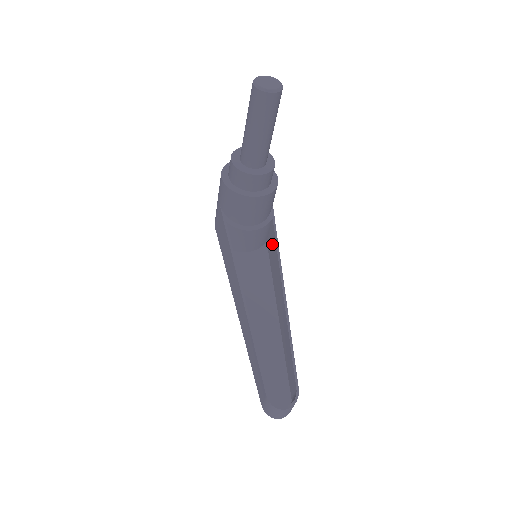
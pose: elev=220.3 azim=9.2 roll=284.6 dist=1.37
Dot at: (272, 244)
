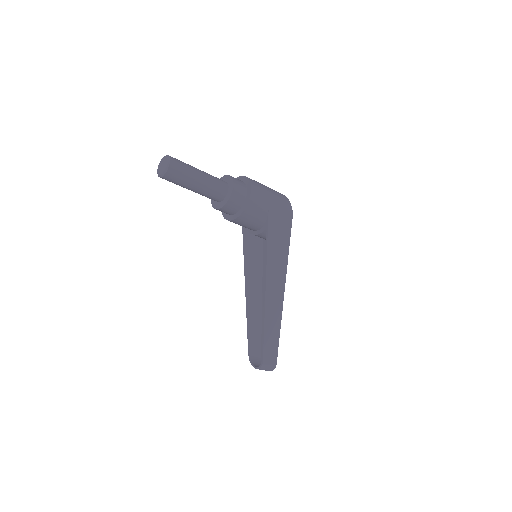
Dot at: (274, 245)
